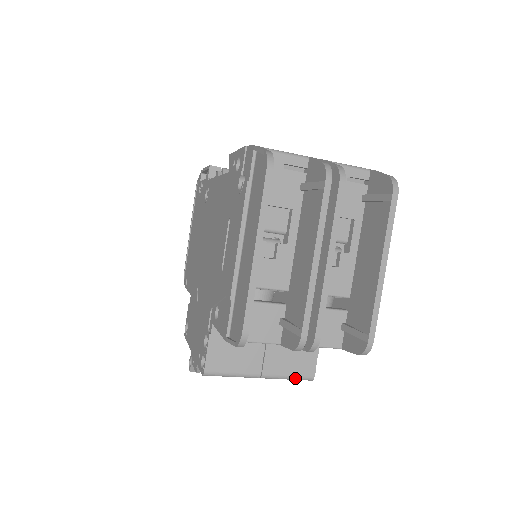
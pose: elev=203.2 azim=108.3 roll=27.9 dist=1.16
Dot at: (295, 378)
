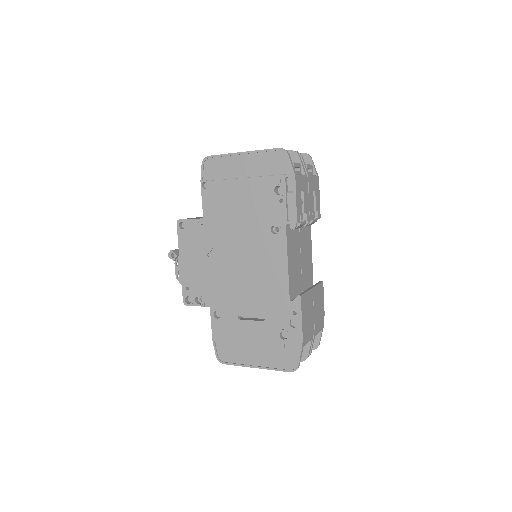
Dot at: occluded
